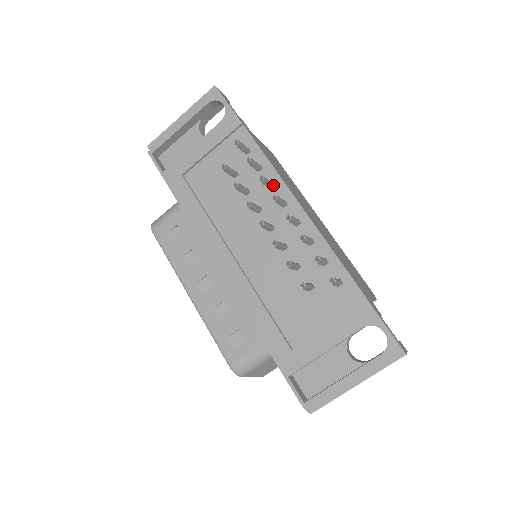
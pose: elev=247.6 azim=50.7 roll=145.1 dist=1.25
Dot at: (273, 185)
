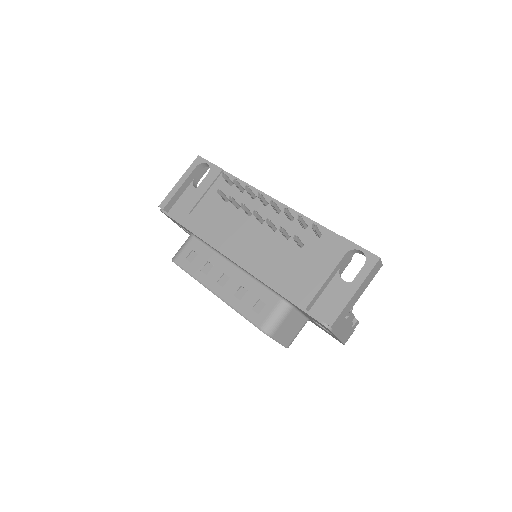
Dot at: (255, 195)
